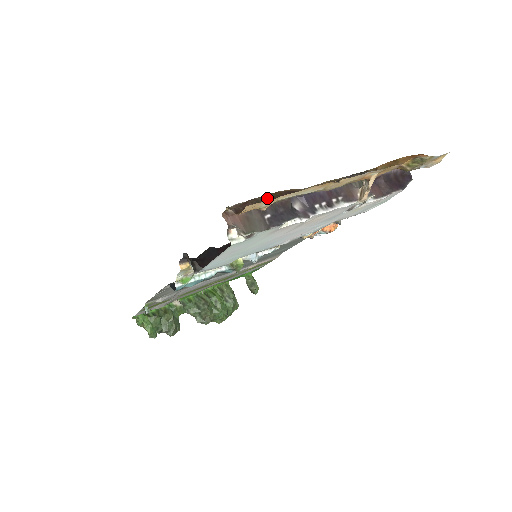
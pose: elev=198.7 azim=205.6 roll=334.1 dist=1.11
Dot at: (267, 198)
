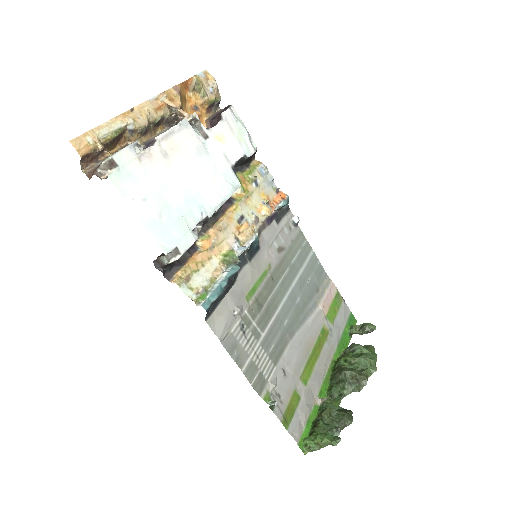
Dot at: (104, 150)
